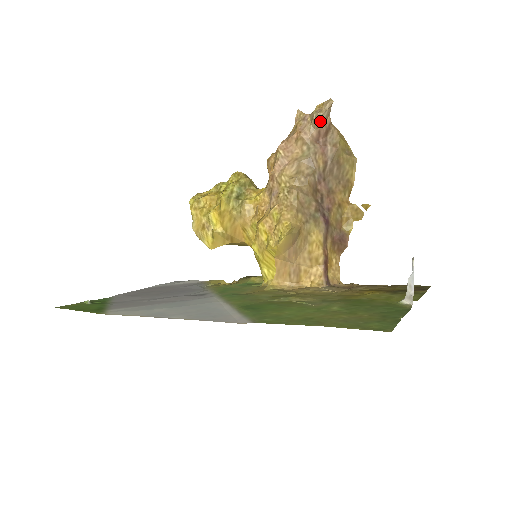
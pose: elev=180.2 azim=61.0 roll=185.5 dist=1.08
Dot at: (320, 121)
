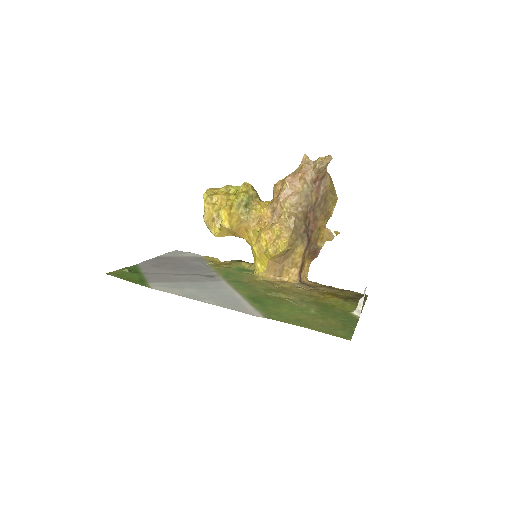
Dot at: (320, 170)
